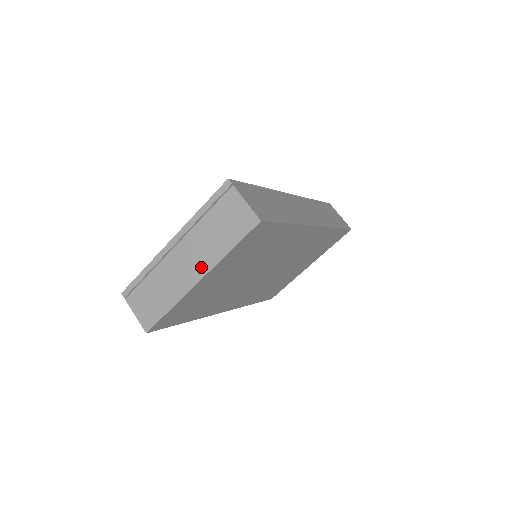
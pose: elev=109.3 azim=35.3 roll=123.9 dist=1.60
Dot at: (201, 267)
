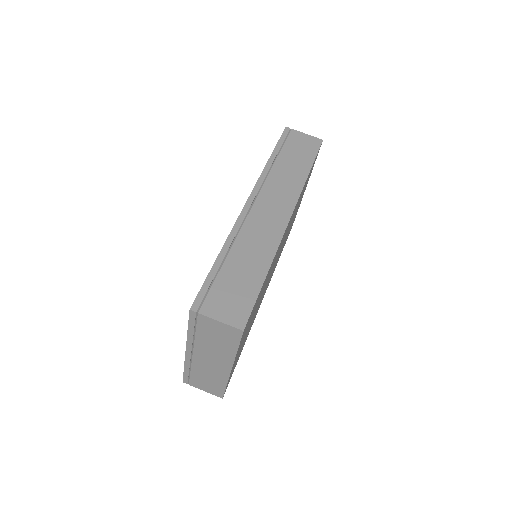
Dot at: (224, 363)
